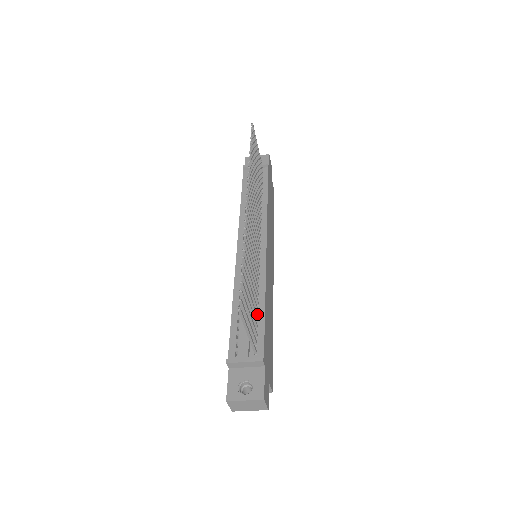
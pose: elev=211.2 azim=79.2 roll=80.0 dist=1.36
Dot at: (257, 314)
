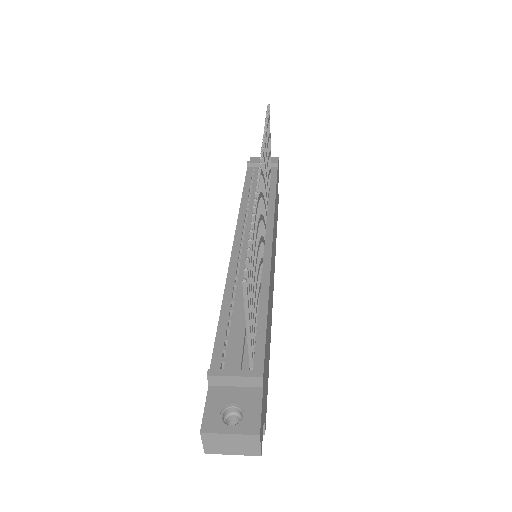
Dot at: occluded
